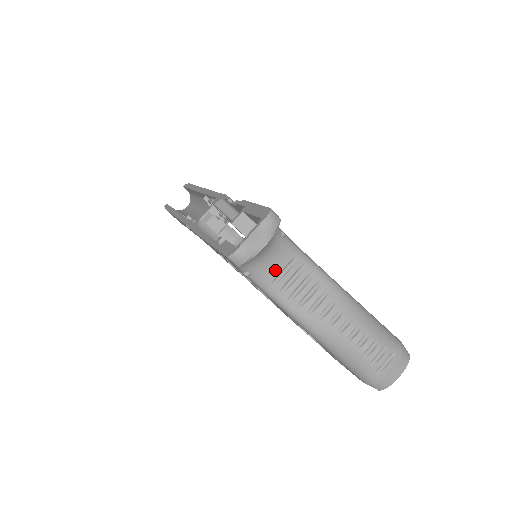
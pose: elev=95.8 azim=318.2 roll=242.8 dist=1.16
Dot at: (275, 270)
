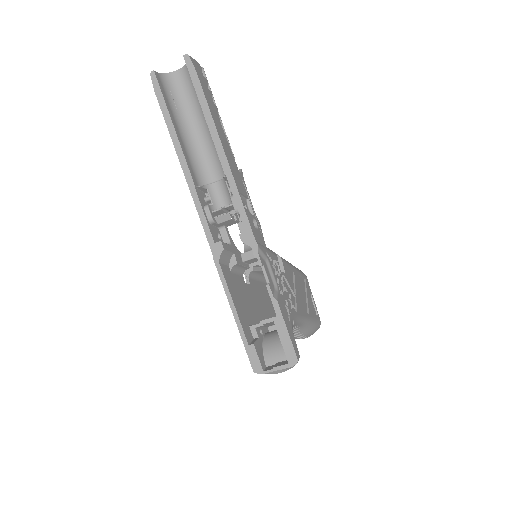
Dot at: occluded
